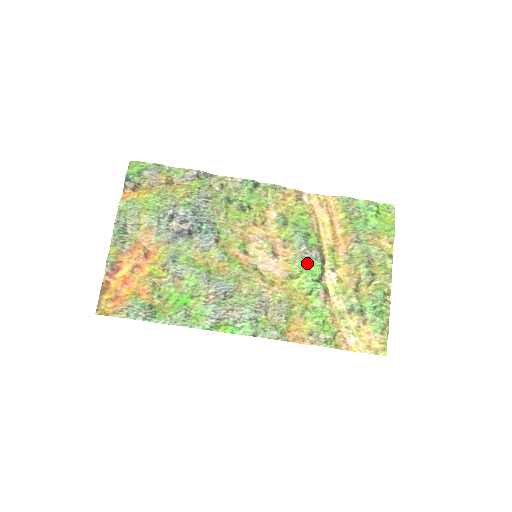
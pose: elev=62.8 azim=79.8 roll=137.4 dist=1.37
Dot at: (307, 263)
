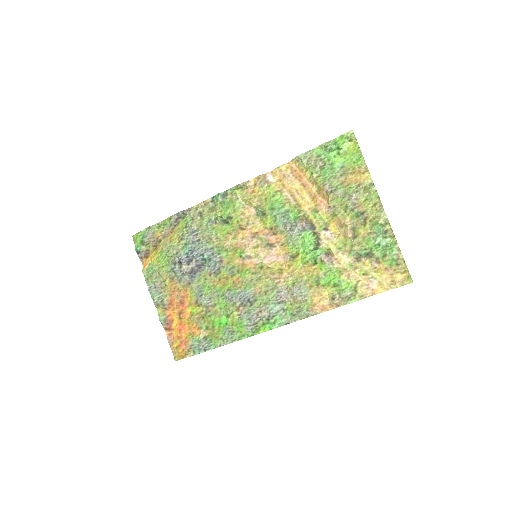
Dot at: (299, 238)
